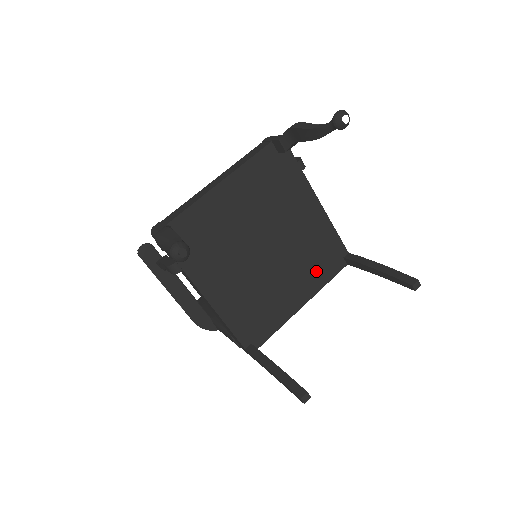
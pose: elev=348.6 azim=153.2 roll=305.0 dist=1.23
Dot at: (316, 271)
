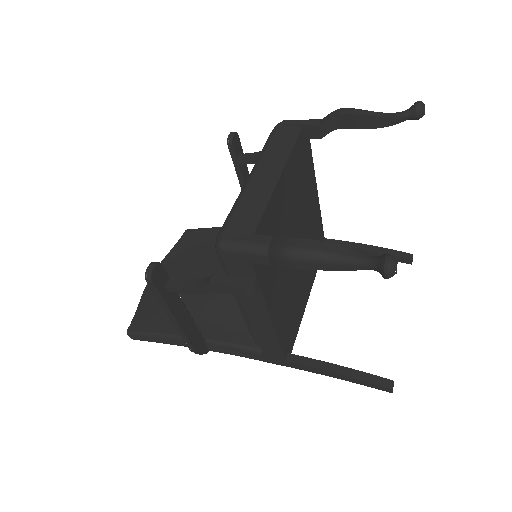
Dot at: occluded
